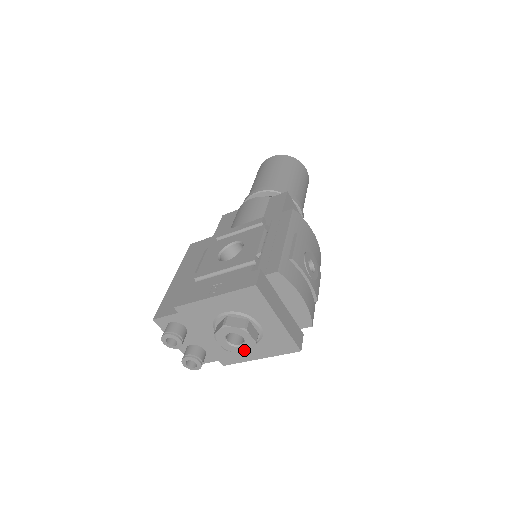
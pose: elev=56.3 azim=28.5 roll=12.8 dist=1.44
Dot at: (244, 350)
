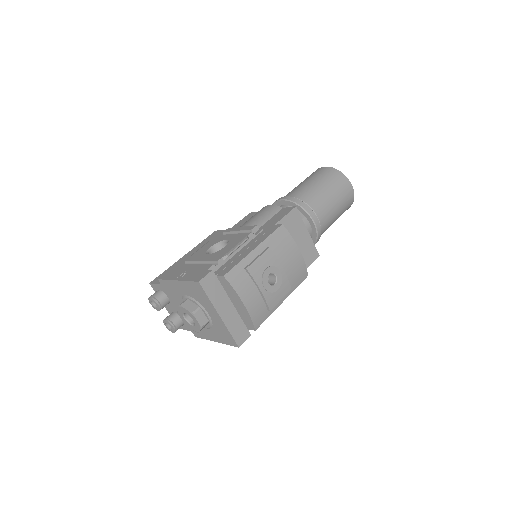
Dot at: (196, 330)
